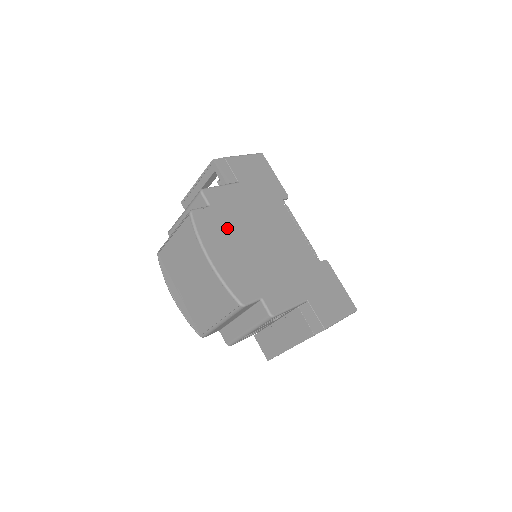
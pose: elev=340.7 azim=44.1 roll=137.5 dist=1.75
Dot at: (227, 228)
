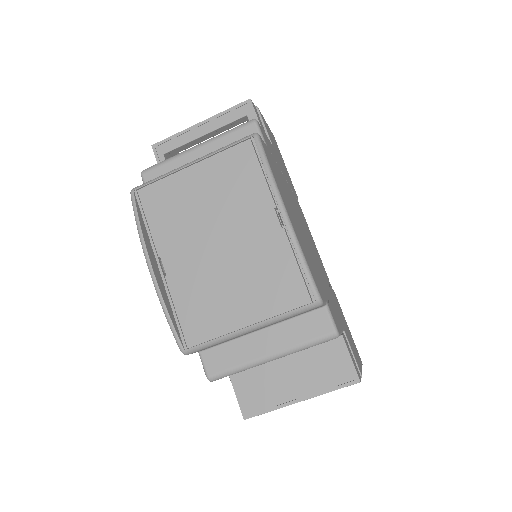
Dot at: (283, 187)
